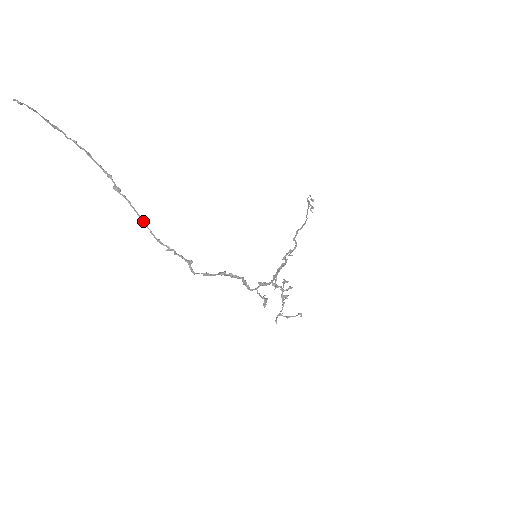
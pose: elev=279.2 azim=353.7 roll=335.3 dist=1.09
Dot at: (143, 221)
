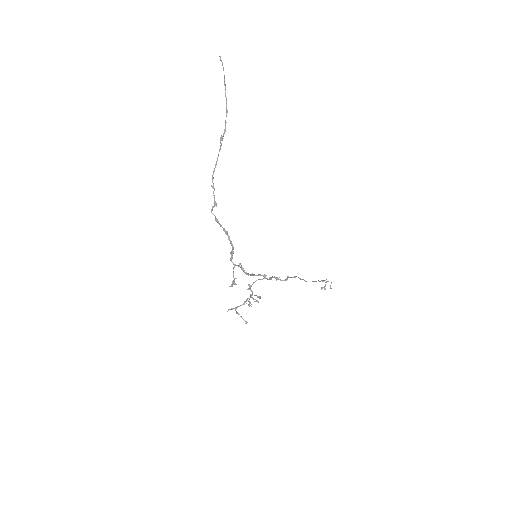
Dot at: (216, 163)
